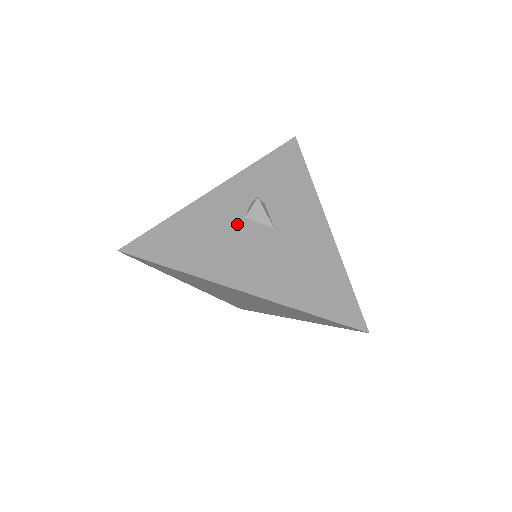
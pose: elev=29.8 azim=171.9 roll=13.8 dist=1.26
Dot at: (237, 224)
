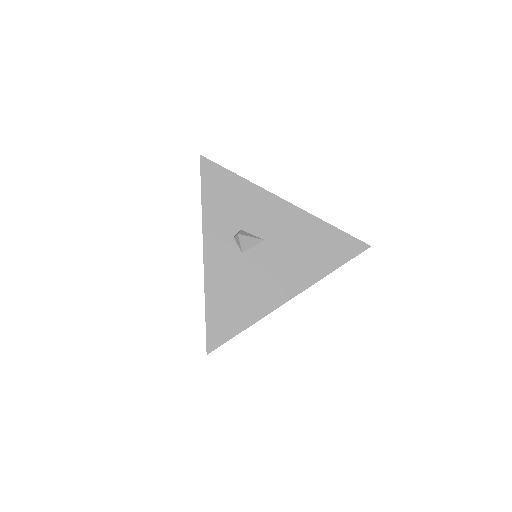
Dot at: (243, 262)
